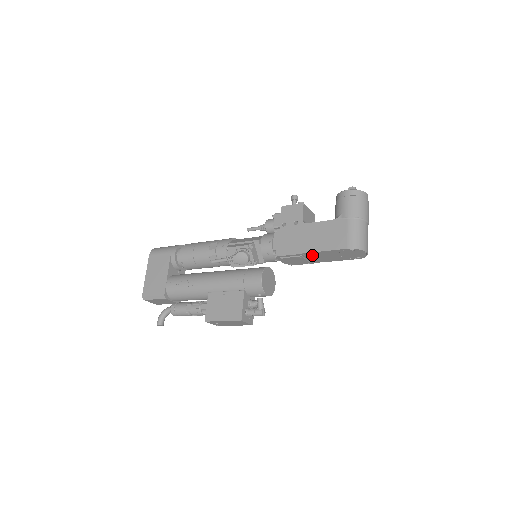
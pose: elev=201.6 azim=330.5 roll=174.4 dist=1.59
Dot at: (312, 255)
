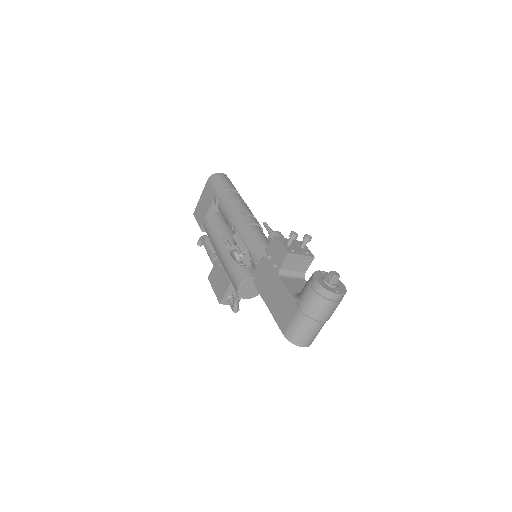
Dot at: occluded
